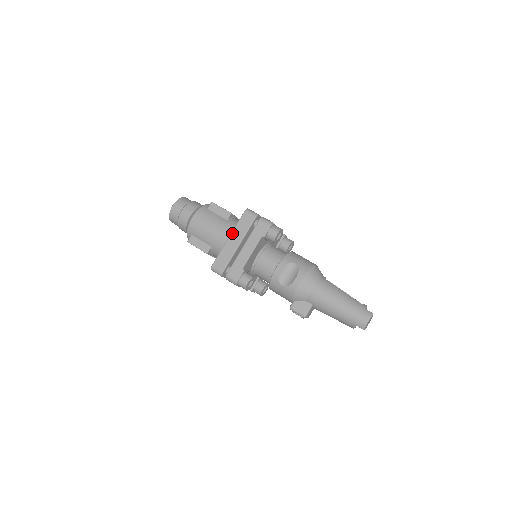
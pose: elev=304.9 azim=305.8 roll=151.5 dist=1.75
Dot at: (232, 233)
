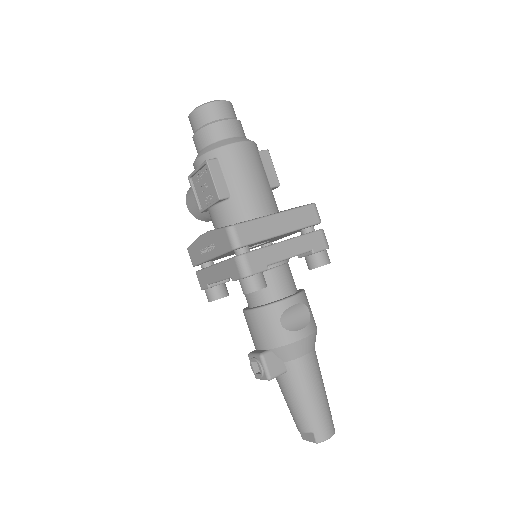
Dot at: (285, 213)
